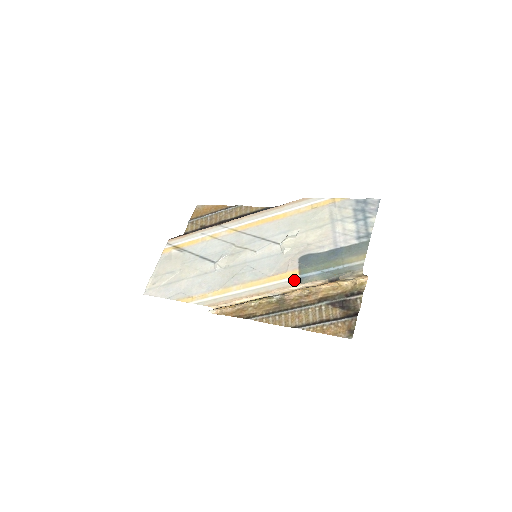
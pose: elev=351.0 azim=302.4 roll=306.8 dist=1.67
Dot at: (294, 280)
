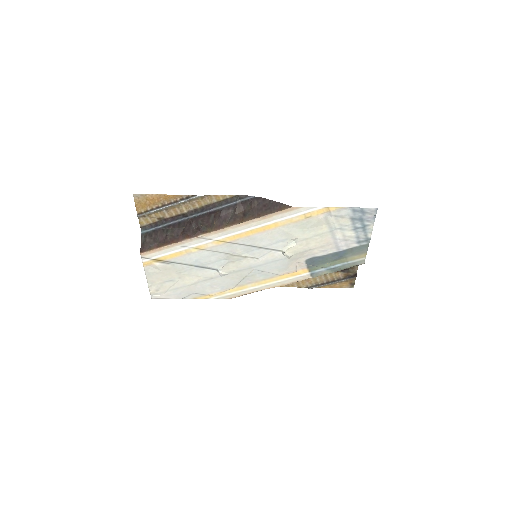
Dot at: (306, 276)
